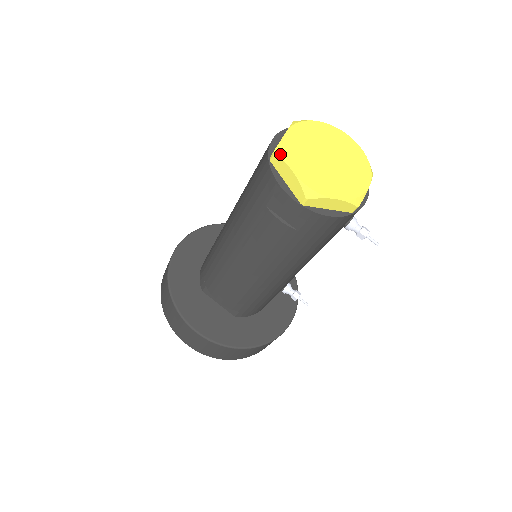
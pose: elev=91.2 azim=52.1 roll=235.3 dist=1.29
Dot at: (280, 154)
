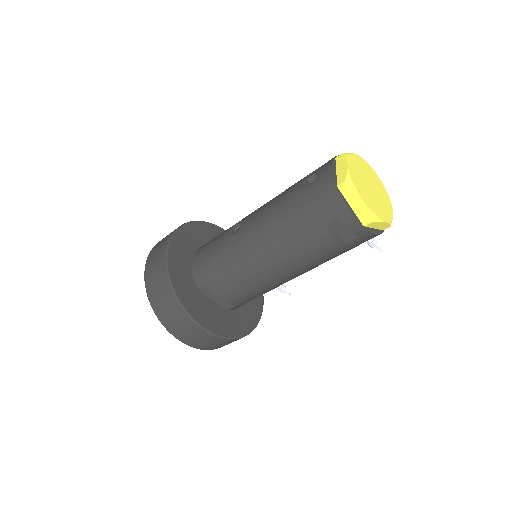
Dot at: (351, 184)
